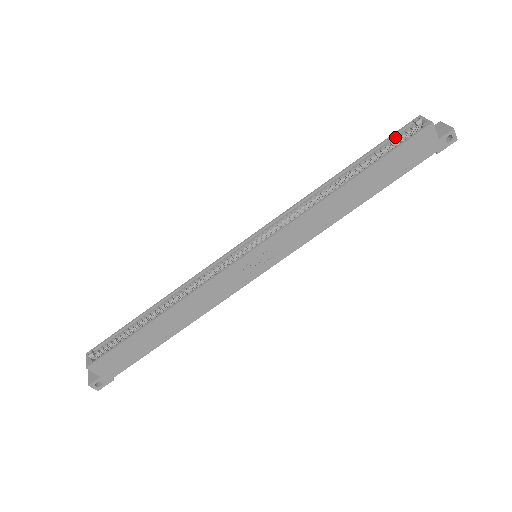
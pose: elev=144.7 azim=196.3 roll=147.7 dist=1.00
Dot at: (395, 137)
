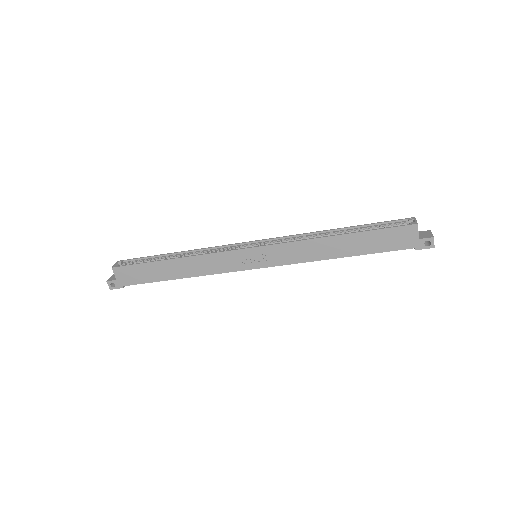
Dot at: (390, 223)
